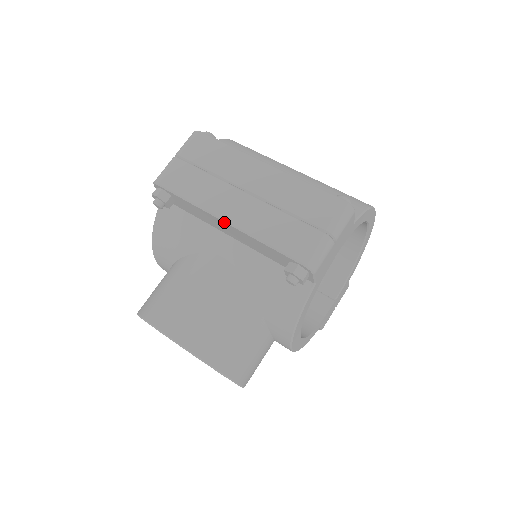
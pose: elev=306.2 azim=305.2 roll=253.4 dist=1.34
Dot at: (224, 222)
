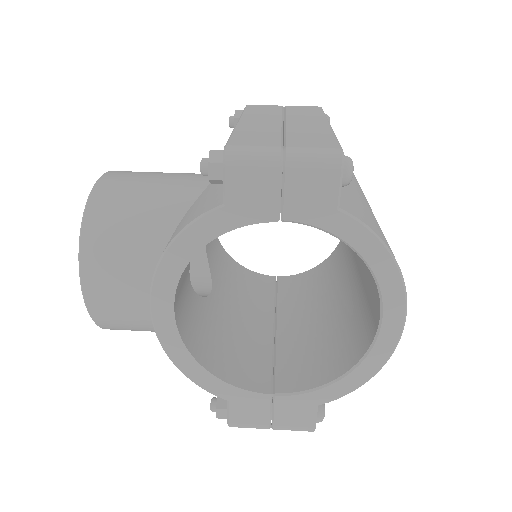
Dot at: occluded
